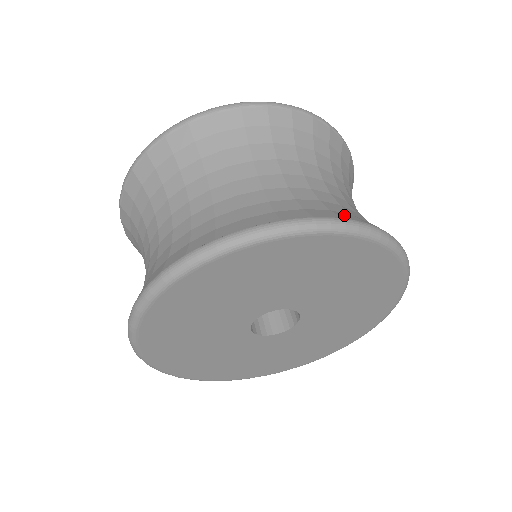
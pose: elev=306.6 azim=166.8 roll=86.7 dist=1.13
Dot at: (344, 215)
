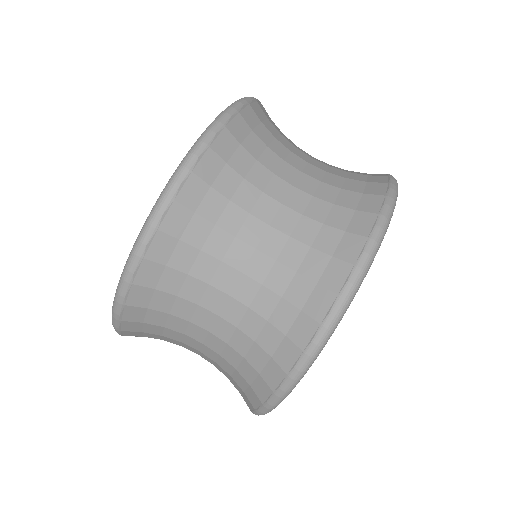
Dot at: (347, 251)
